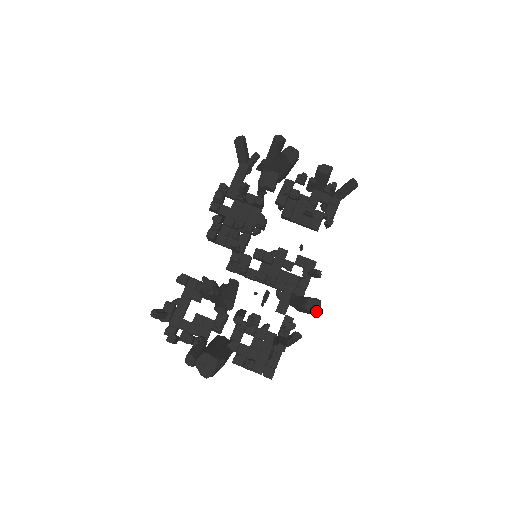
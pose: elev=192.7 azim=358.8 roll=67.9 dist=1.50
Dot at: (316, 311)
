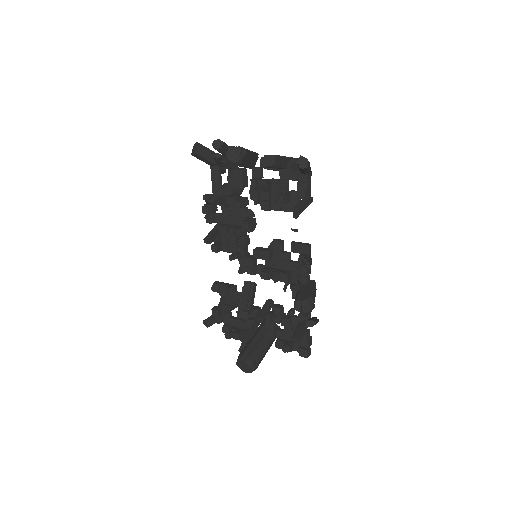
Dot at: (307, 310)
